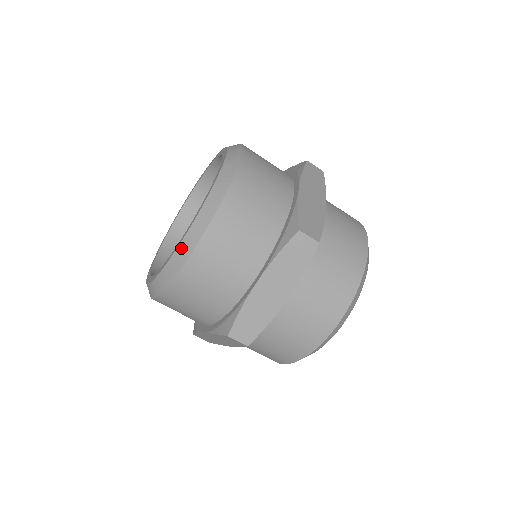
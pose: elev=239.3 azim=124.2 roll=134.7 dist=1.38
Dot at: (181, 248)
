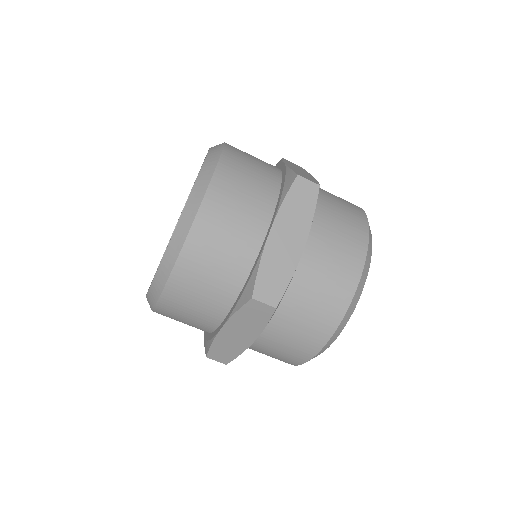
Dot at: (185, 214)
